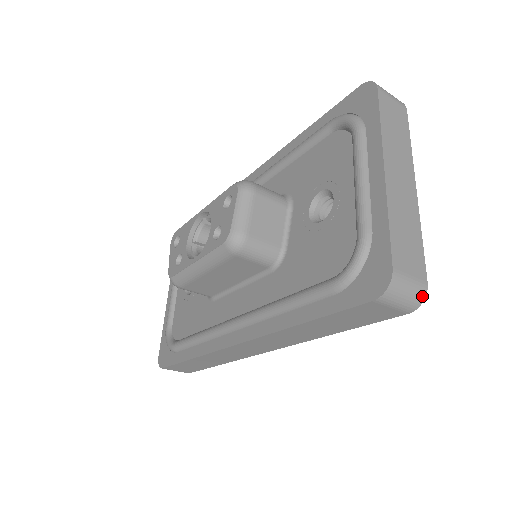
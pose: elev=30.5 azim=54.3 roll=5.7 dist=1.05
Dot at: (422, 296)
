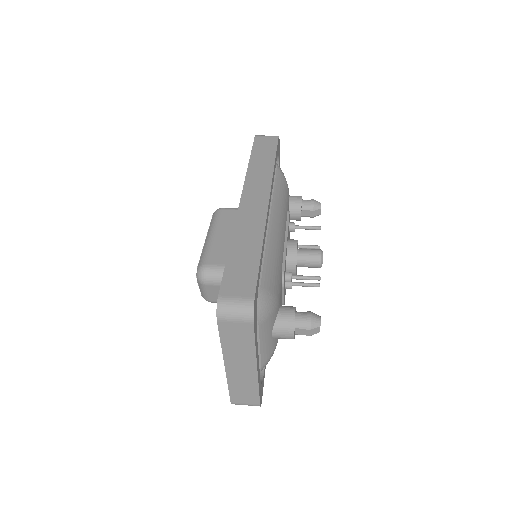
Dot at: occluded
